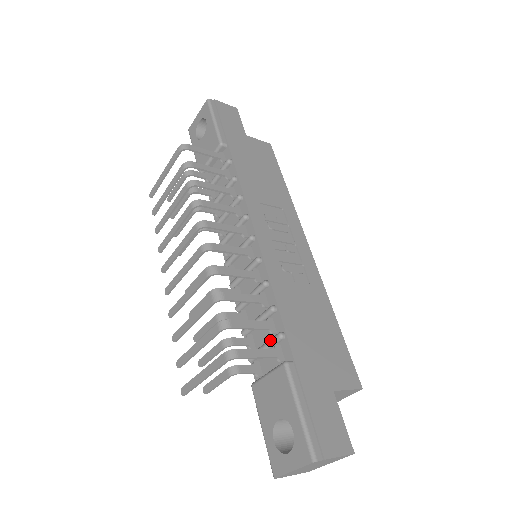
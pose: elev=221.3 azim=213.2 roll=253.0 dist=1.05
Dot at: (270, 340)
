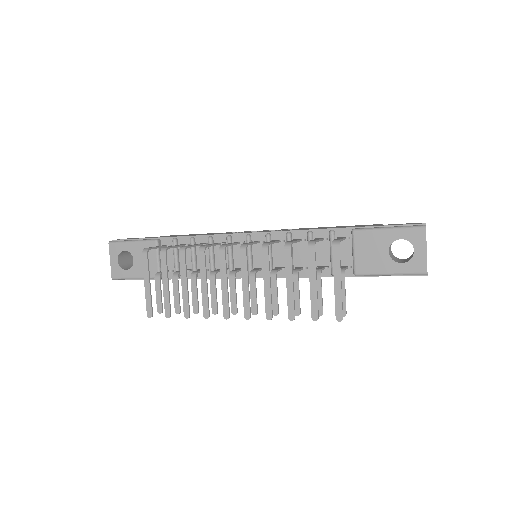
Dot at: (331, 242)
